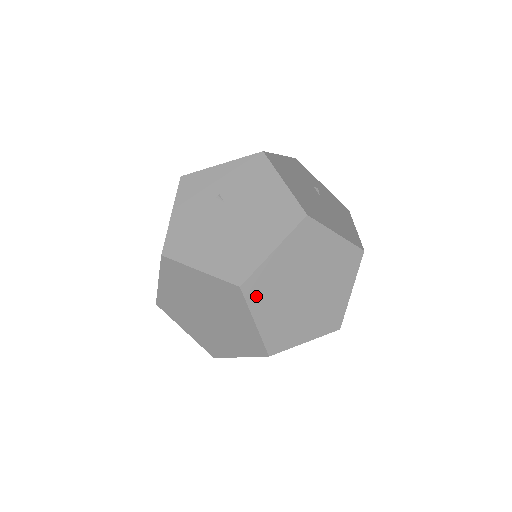
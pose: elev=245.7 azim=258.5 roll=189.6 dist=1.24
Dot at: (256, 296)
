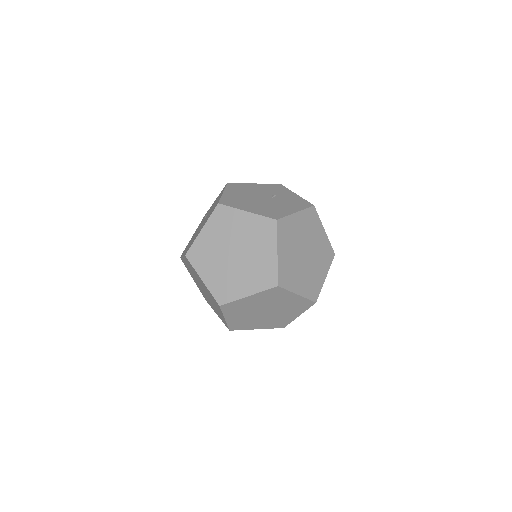
Dot at: (198, 261)
